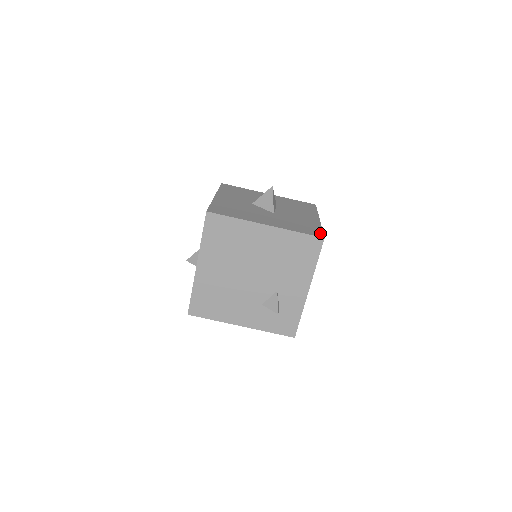
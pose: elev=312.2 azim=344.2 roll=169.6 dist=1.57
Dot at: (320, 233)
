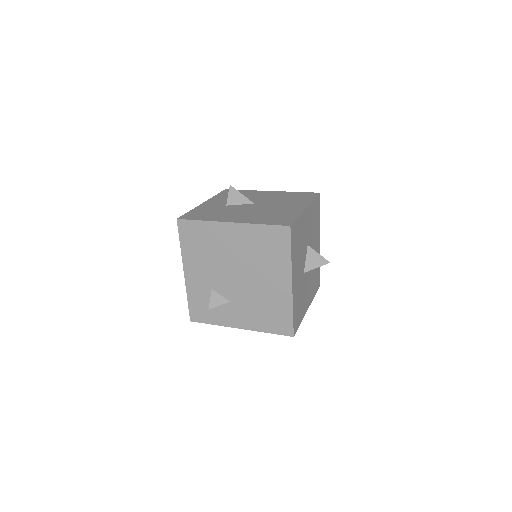
Dot at: (297, 328)
